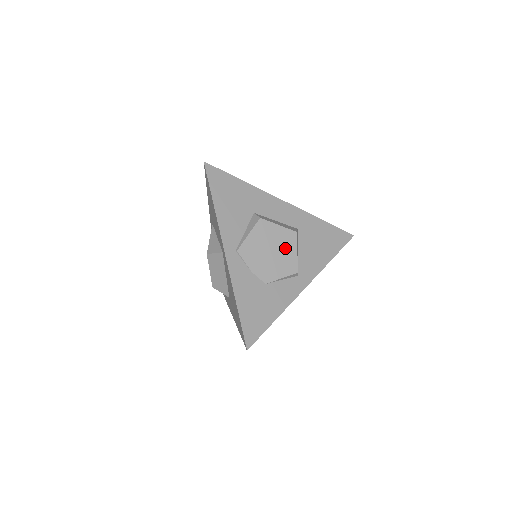
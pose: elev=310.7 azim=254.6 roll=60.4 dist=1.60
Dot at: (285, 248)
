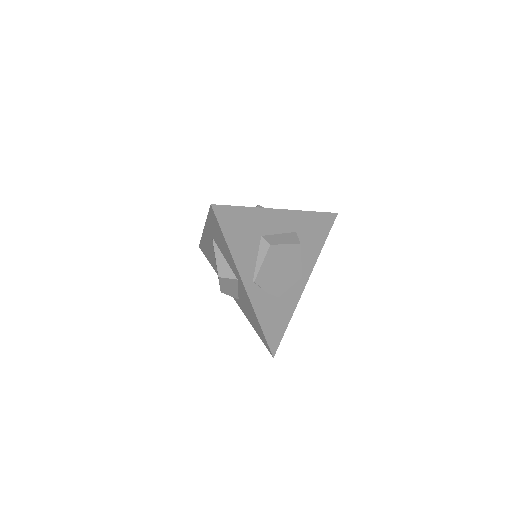
Dot at: (292, 262)
